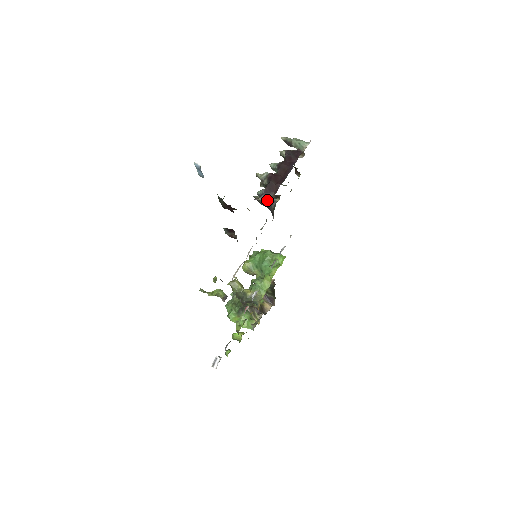
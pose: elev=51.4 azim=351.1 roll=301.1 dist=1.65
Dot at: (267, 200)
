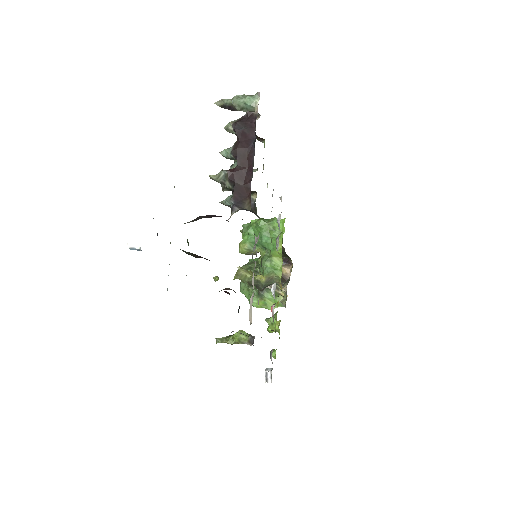
Dot at: occluded
